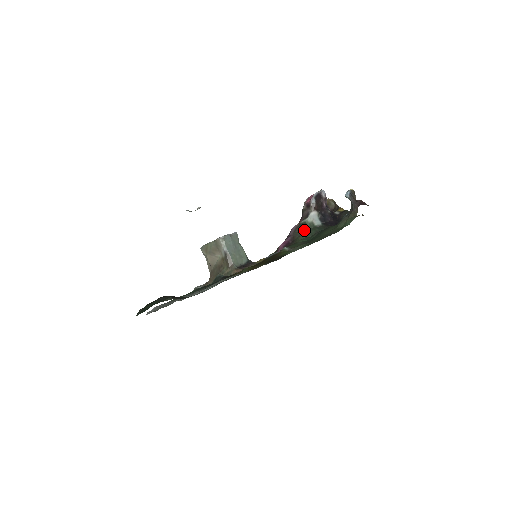
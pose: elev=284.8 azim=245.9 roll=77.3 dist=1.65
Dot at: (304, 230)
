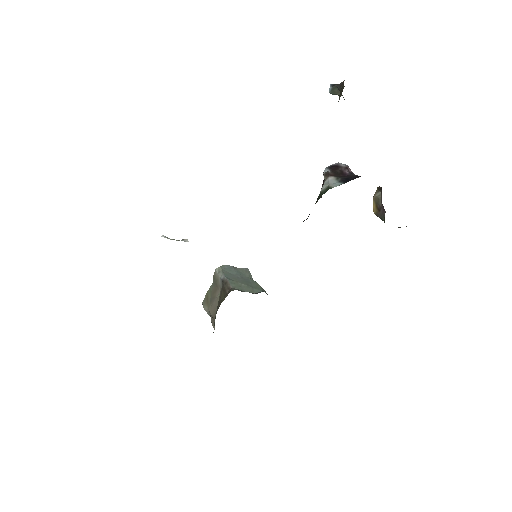
Dot at: occluded
